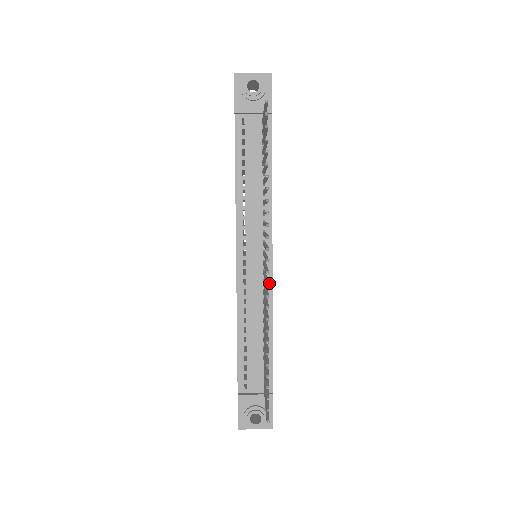
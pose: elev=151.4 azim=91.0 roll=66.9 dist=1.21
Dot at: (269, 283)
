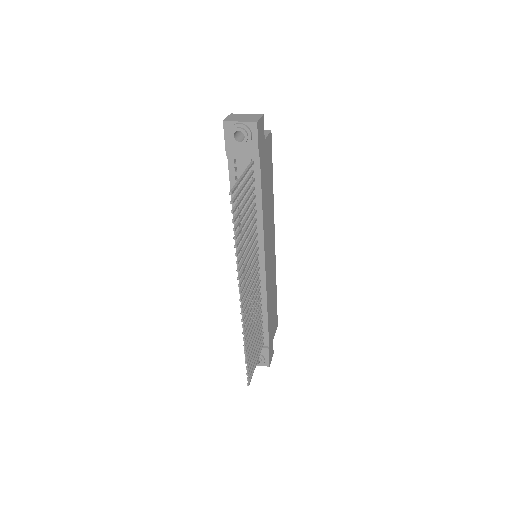
Dot at: (263, 281)
